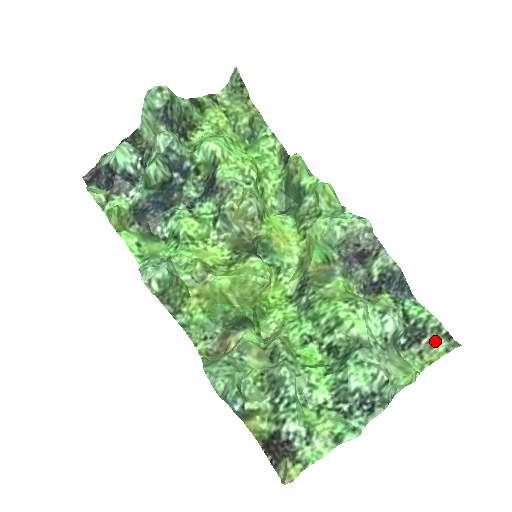
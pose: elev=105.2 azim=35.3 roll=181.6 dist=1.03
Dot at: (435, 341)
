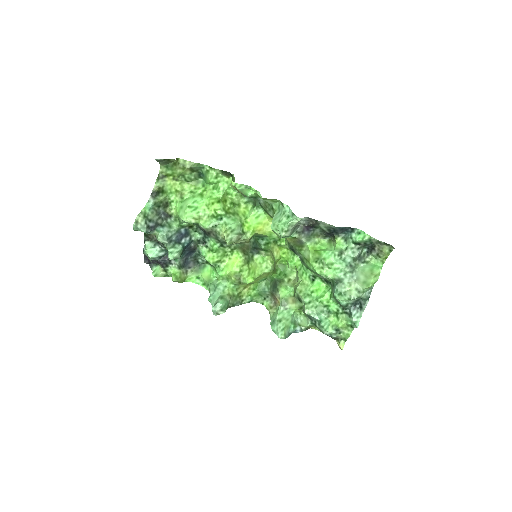
Dot at: (381, 248)
